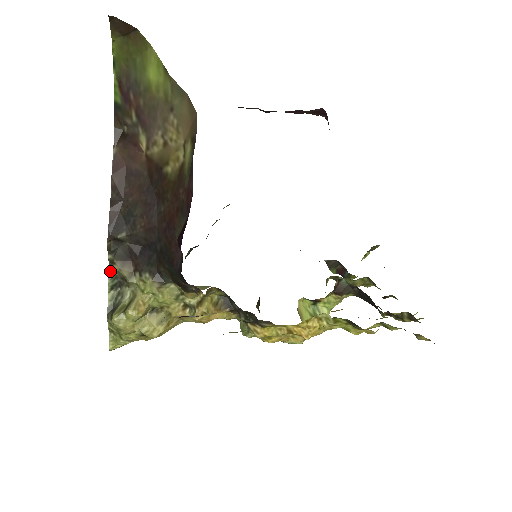
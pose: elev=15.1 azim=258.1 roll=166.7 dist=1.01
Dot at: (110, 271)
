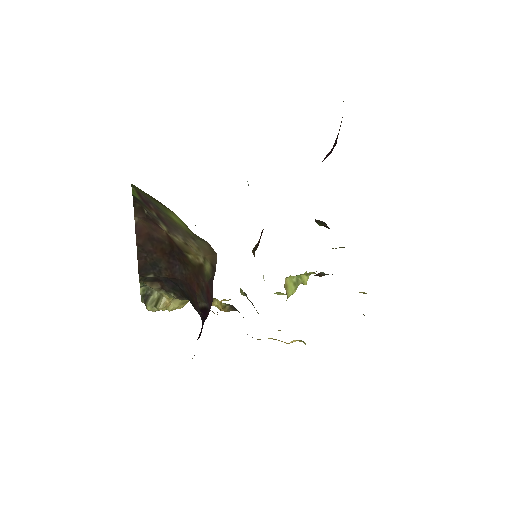
Dot at: occluded
